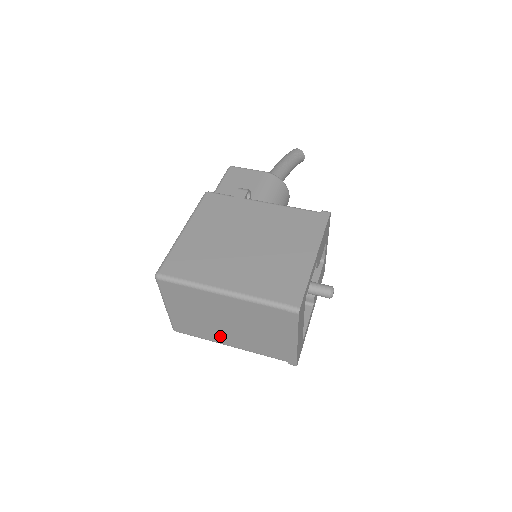
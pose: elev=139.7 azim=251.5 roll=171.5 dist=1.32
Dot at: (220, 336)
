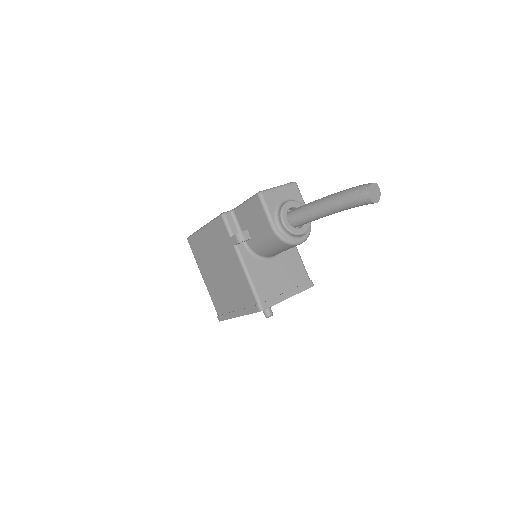
Dot at: occluded
